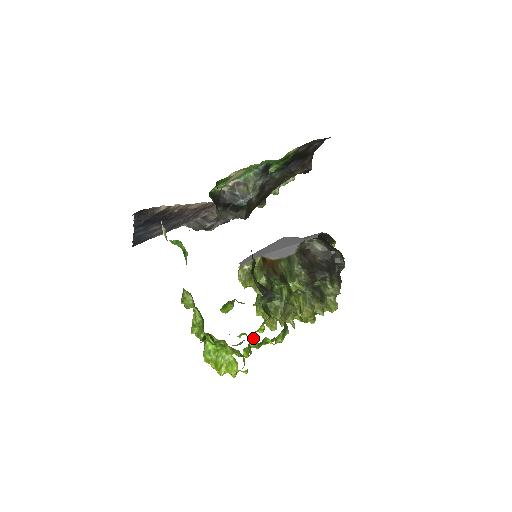
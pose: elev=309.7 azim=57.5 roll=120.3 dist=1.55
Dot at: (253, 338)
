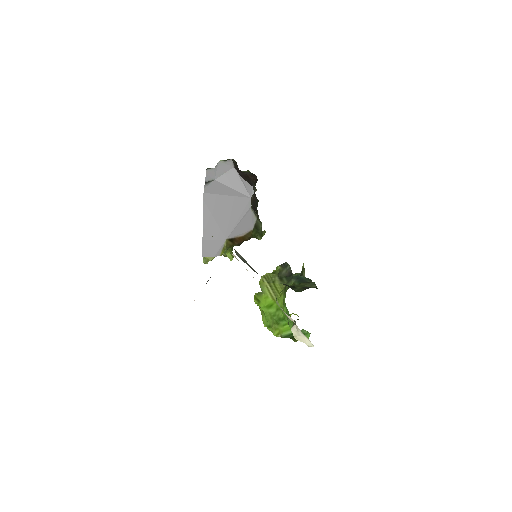
Dot at: occluded
